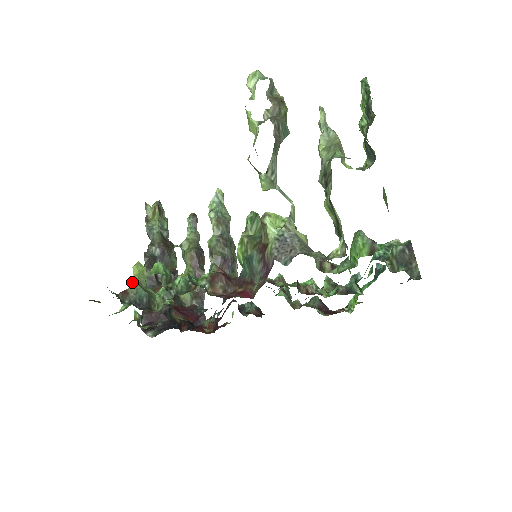
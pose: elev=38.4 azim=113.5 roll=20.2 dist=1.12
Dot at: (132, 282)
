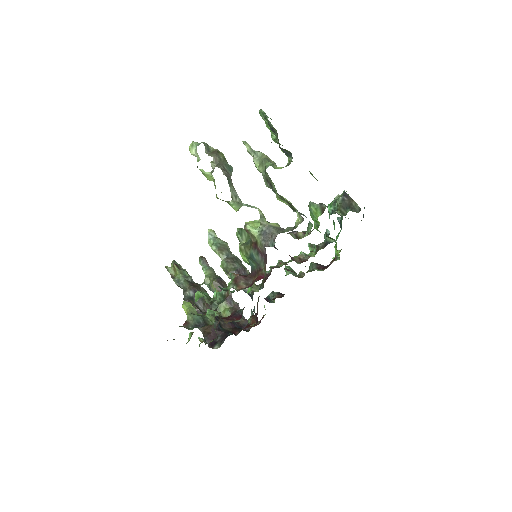
Dot at: (187, 315)
